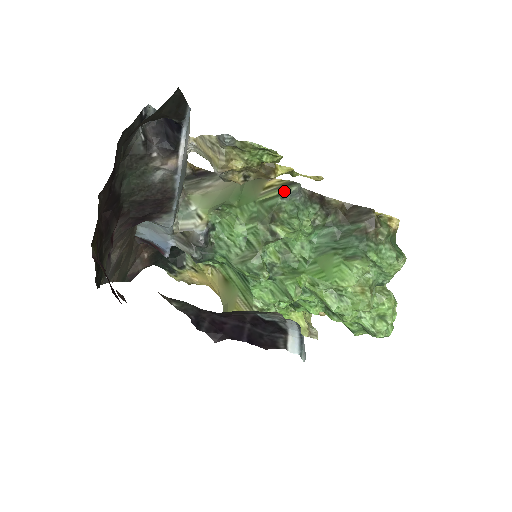
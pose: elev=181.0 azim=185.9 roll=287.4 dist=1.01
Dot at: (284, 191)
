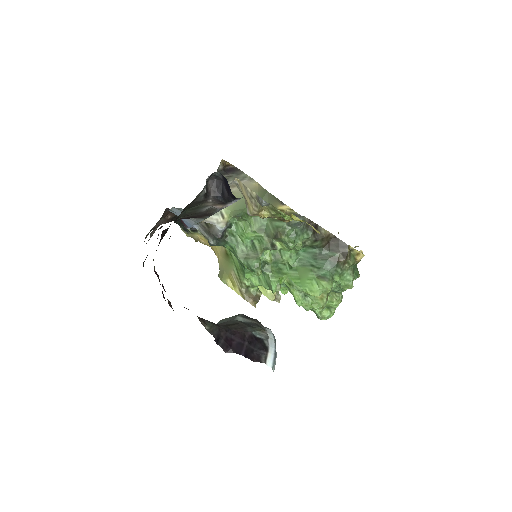
Dot at: occluded
